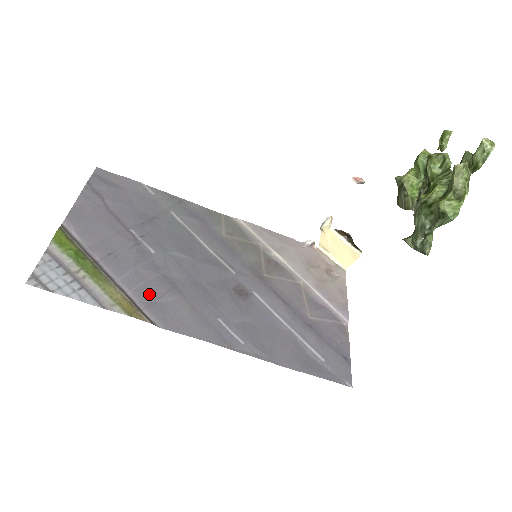
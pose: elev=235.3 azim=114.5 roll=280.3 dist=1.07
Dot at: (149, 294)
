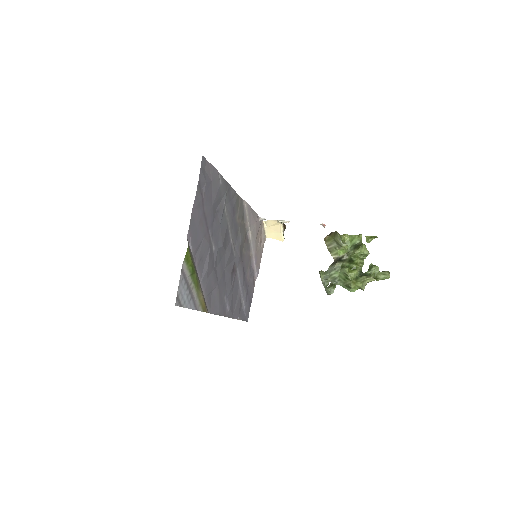
Dot at: (209, 289)
